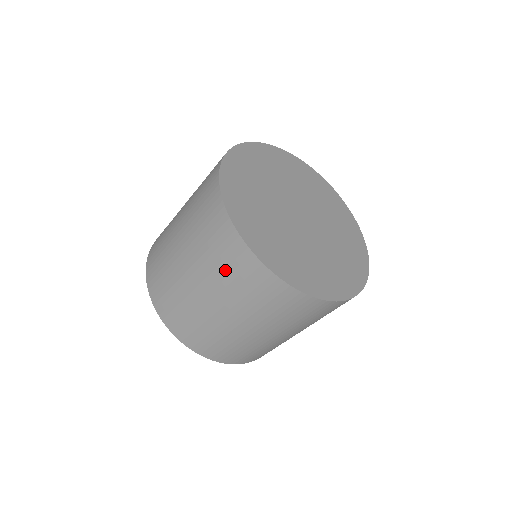
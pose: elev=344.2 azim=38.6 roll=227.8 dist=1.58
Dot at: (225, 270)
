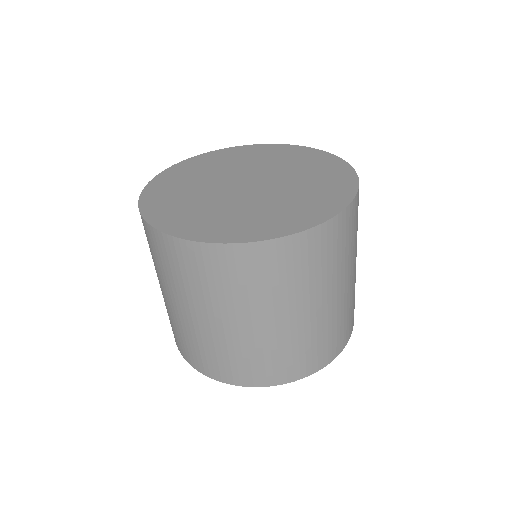
Dot at: occluded
